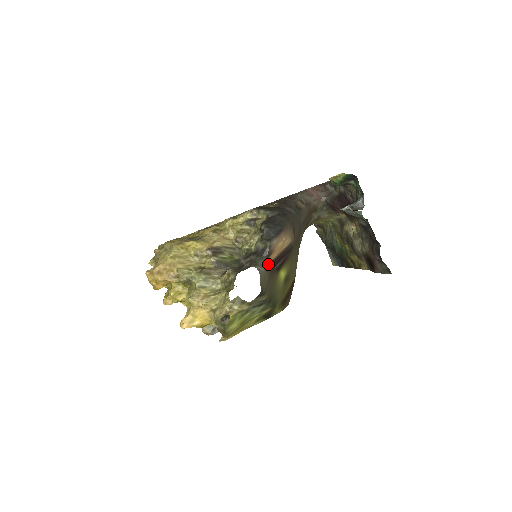
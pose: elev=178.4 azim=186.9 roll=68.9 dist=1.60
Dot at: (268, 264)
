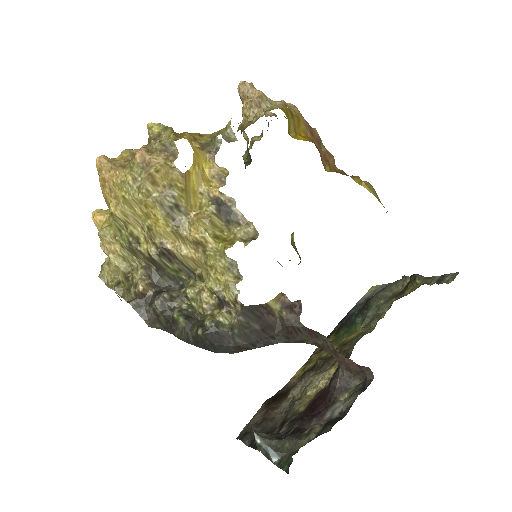
Dot at: occluded
